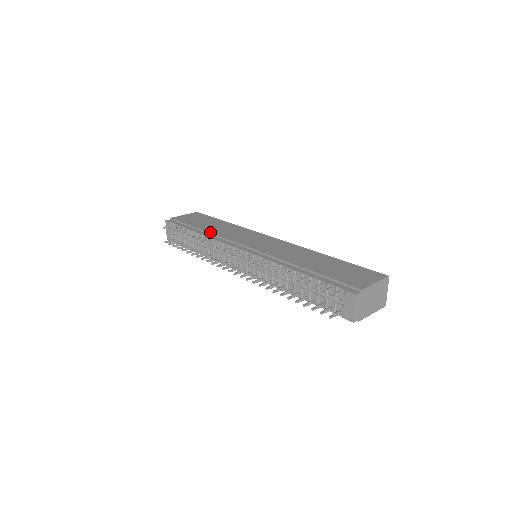
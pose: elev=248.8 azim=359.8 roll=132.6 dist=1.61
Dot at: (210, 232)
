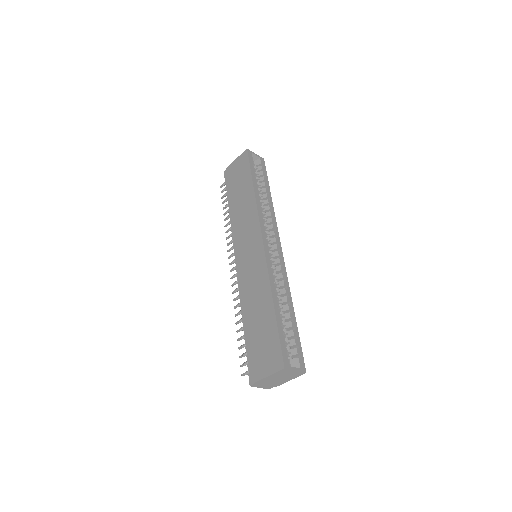
Dot at: (232, 216)
